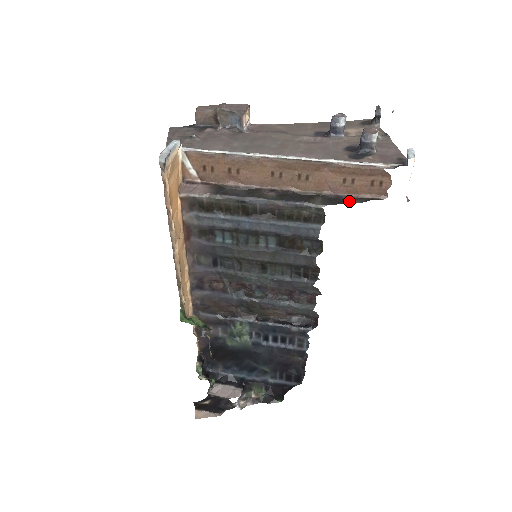
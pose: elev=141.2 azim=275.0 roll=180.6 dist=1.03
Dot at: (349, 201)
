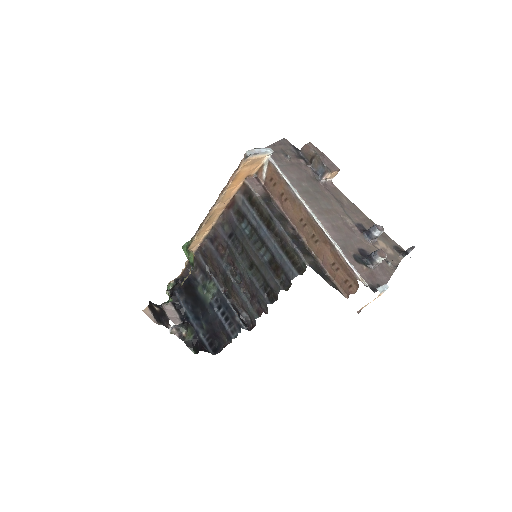
Dot at: (325, 278)
